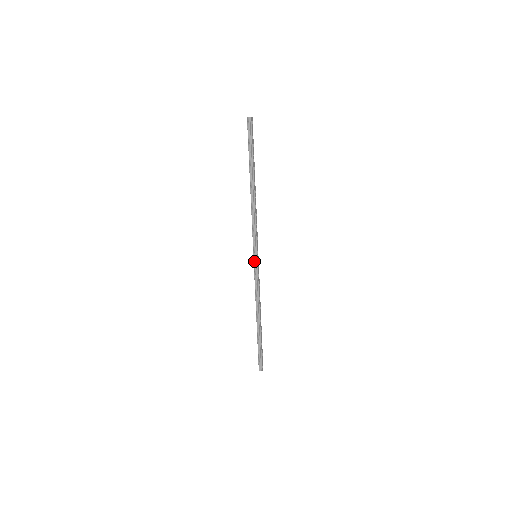
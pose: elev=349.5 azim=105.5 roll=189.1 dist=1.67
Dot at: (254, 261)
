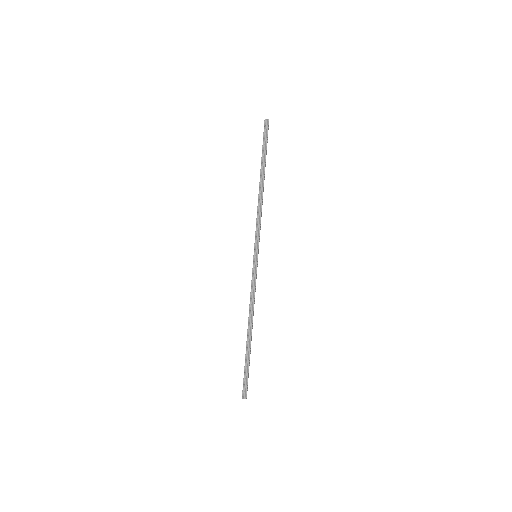
Dot at: (254, 261)
